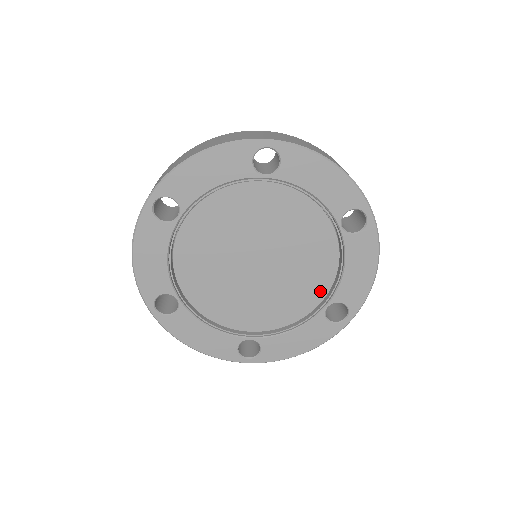
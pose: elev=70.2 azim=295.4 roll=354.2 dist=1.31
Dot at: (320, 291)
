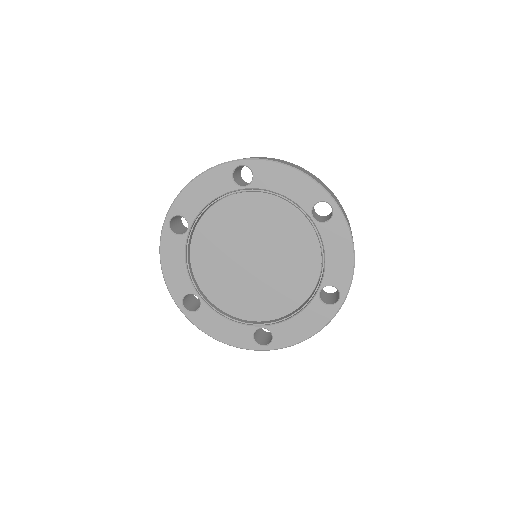
Dot at: (311, 278)
